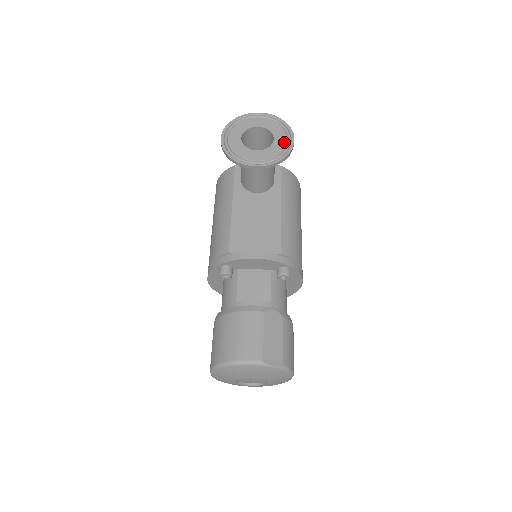
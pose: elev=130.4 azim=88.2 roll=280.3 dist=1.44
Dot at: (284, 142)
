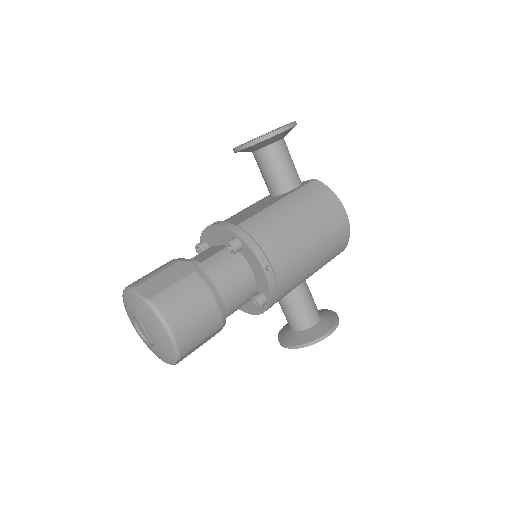
Dot at: occluded
